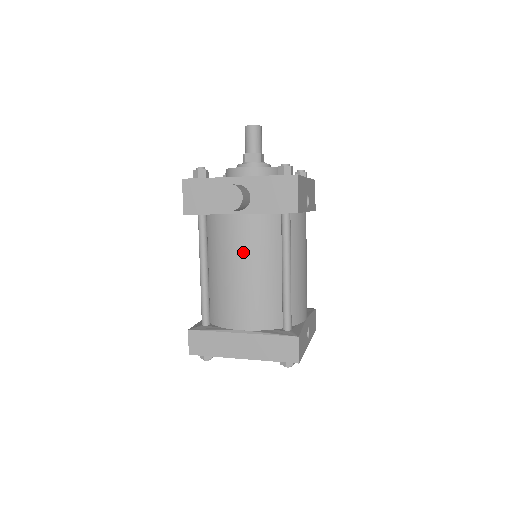
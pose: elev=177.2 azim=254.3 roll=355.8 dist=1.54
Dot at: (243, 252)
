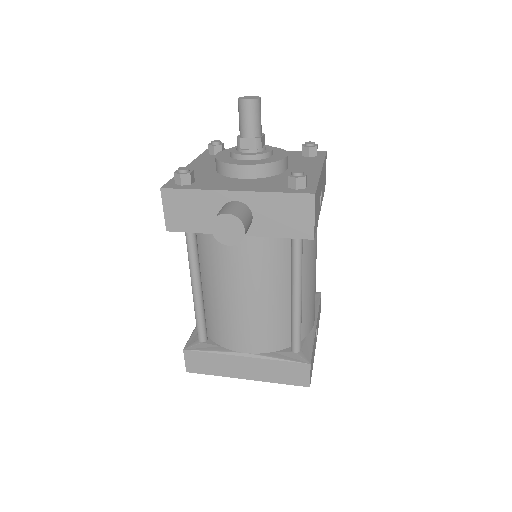
Dot at: (244, 276)
